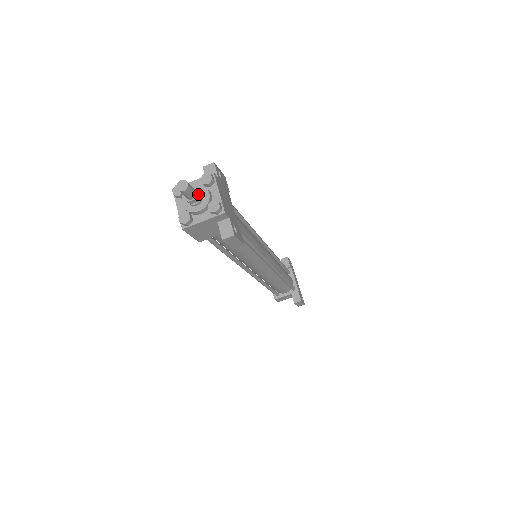
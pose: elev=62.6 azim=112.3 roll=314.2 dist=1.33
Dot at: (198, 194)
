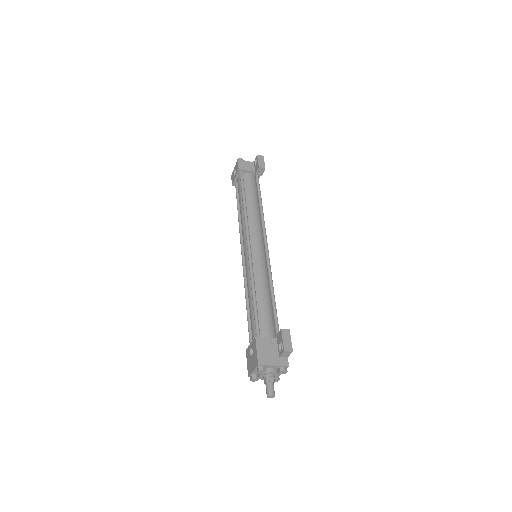
Dot at: (273, 384)
